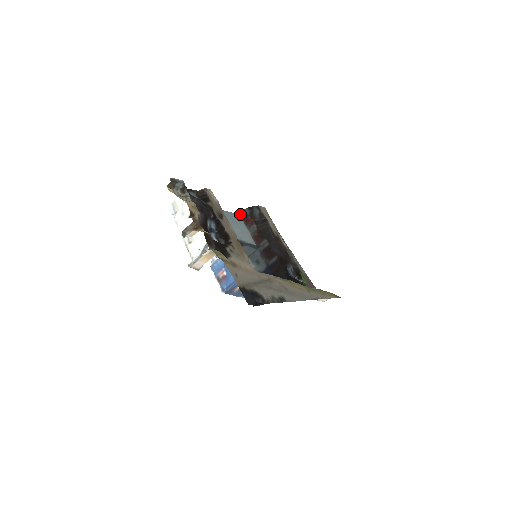
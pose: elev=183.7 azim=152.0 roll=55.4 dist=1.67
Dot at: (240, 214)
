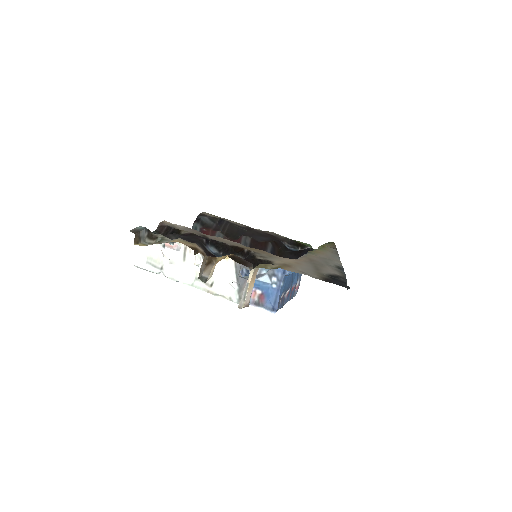
Dot at: occluded
